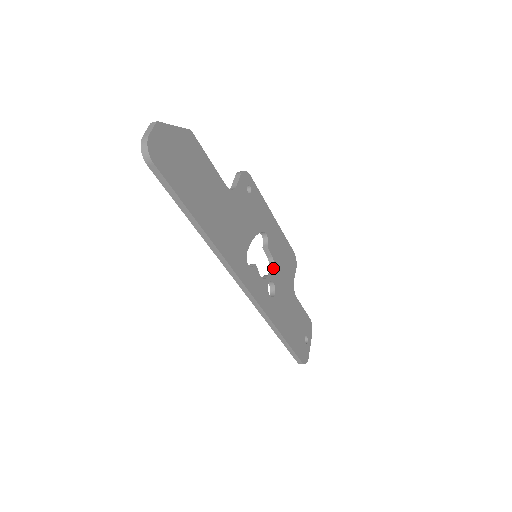
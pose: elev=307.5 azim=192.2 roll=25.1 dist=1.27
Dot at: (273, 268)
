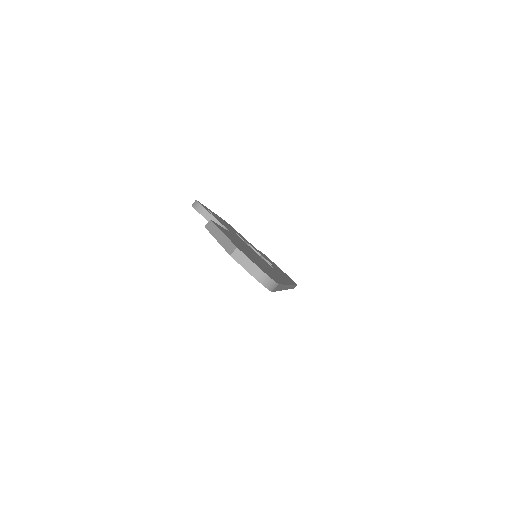
Dot at: (254, 250)
